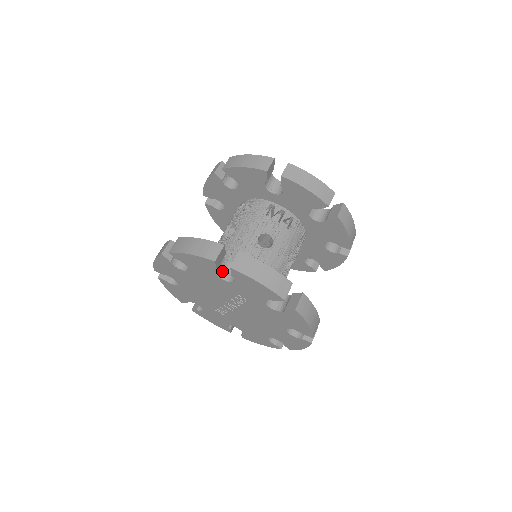
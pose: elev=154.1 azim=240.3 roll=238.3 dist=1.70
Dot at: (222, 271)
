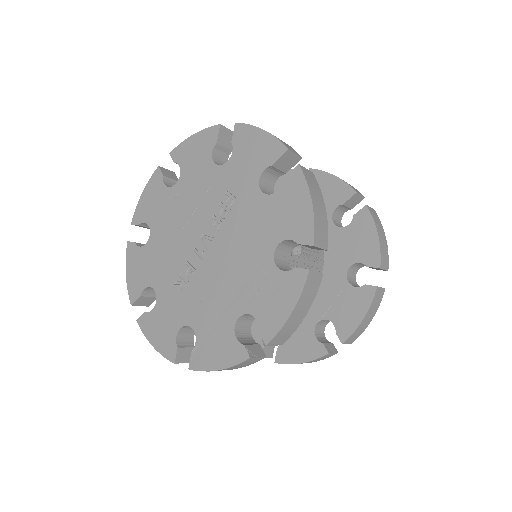
Dot at: occluded
